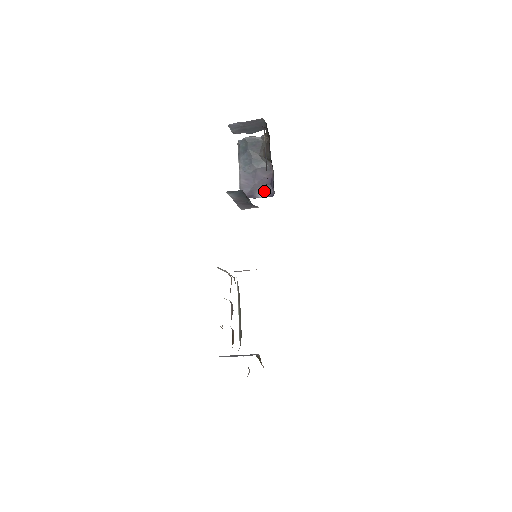
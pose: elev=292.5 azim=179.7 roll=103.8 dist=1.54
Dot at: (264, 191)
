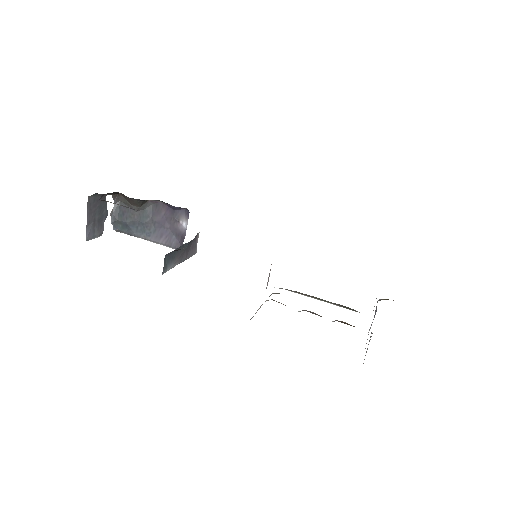
Dot at: (180, 220)
